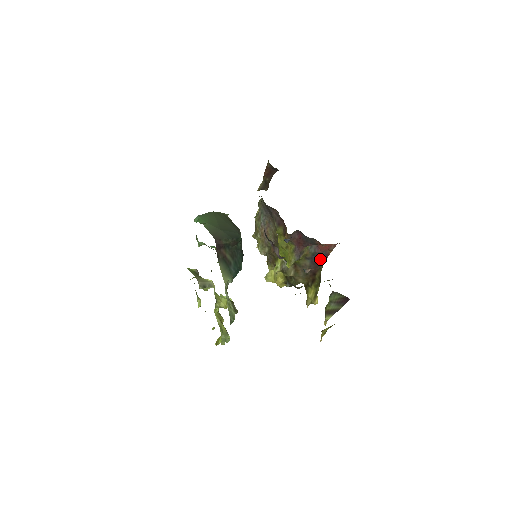
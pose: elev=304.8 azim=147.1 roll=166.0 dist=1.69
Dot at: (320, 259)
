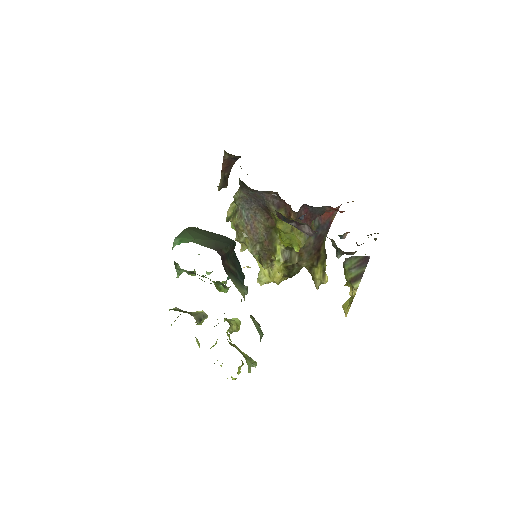
Dot at: (323, 230)
